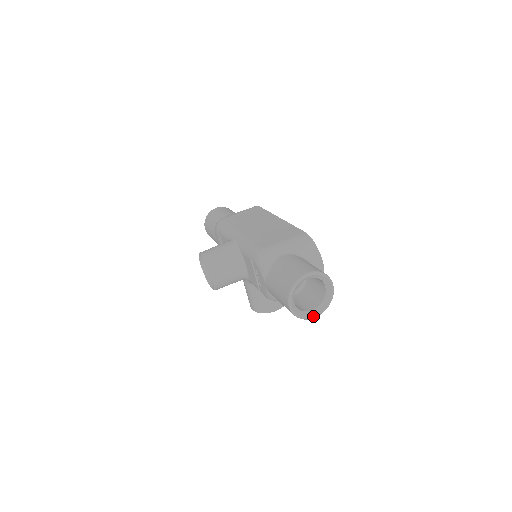
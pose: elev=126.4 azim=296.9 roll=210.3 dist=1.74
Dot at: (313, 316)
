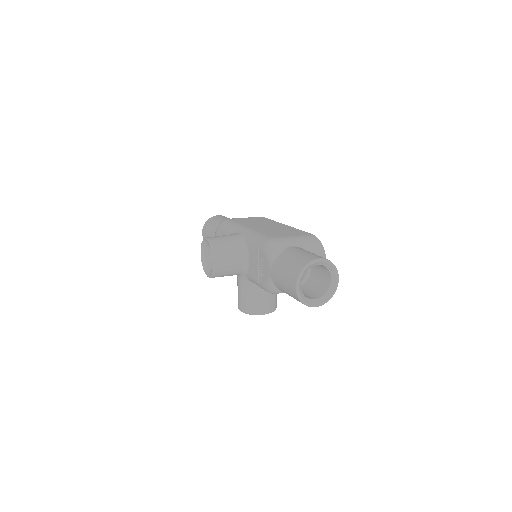
Dot at: (315, 304)
